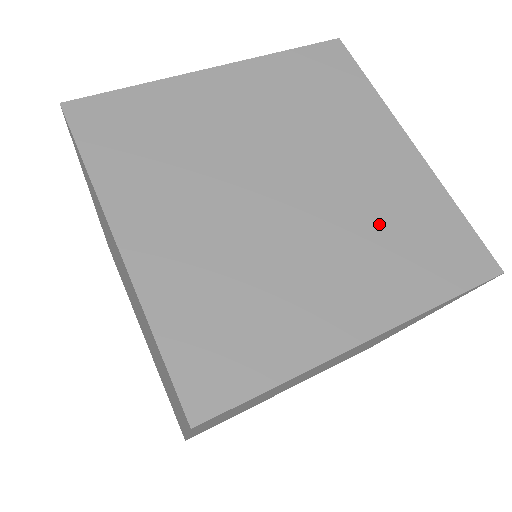
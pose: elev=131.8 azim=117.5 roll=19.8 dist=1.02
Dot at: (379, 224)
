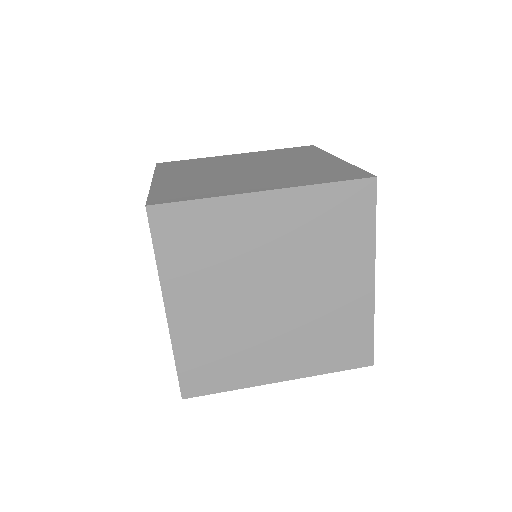
Dot at: (298, 172)
